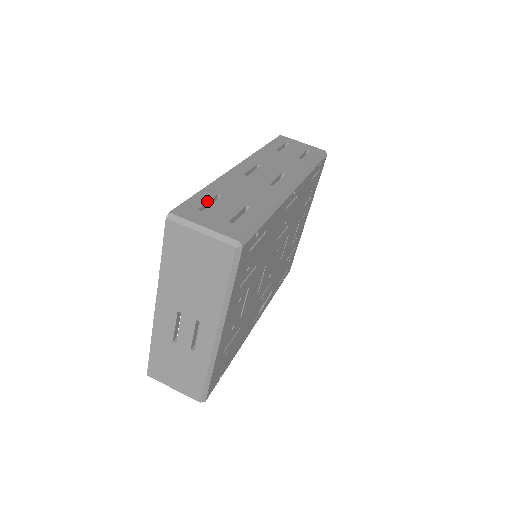
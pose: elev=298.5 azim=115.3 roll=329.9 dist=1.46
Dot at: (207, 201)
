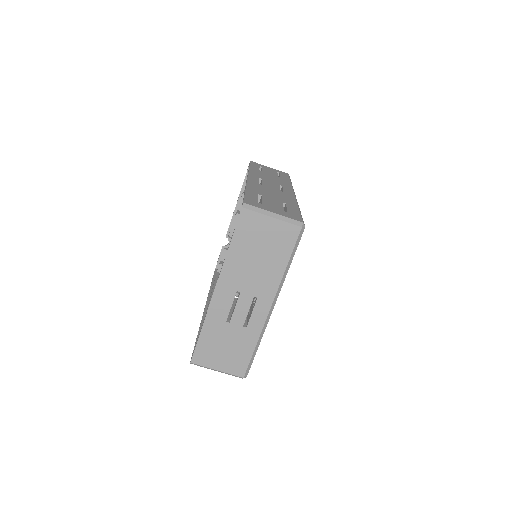
Dot at: (257, 198)
